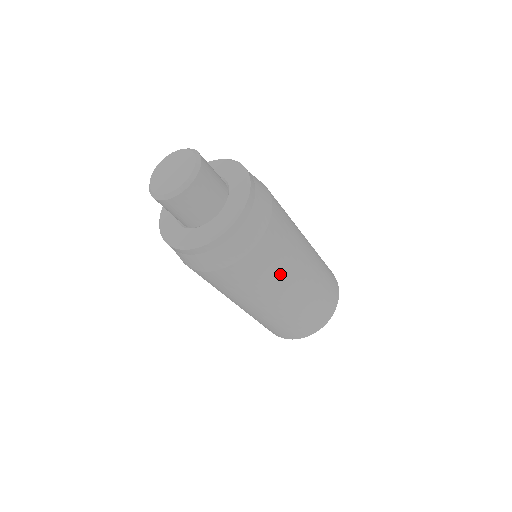
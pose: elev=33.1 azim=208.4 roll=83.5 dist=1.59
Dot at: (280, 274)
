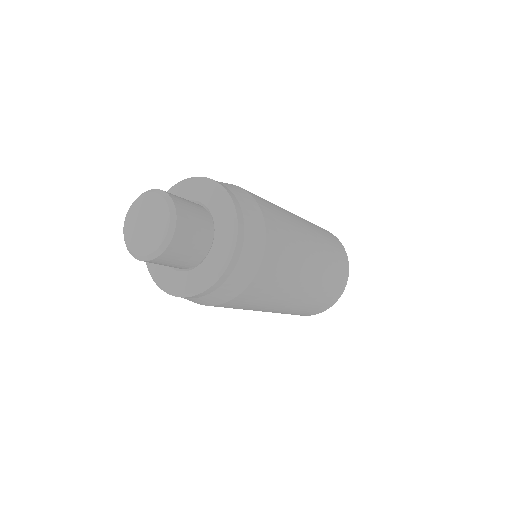
Dot at: (259, 306)
